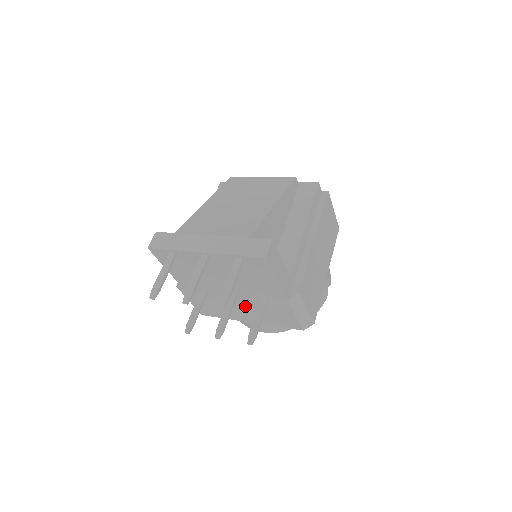
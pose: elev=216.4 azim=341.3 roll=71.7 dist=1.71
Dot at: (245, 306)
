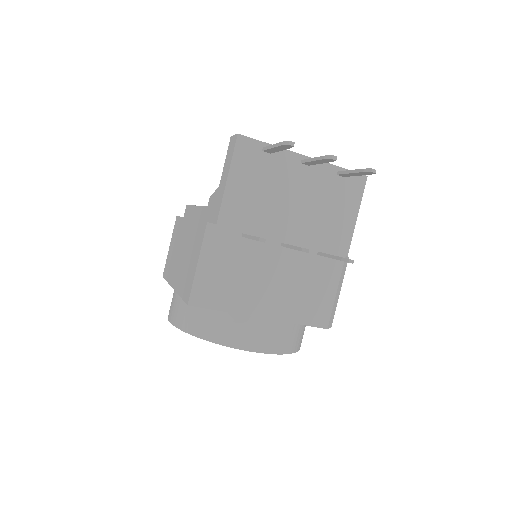
Dot at: (283, 273)
